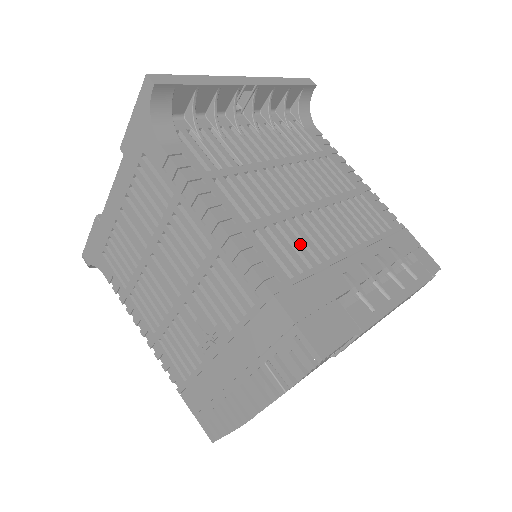
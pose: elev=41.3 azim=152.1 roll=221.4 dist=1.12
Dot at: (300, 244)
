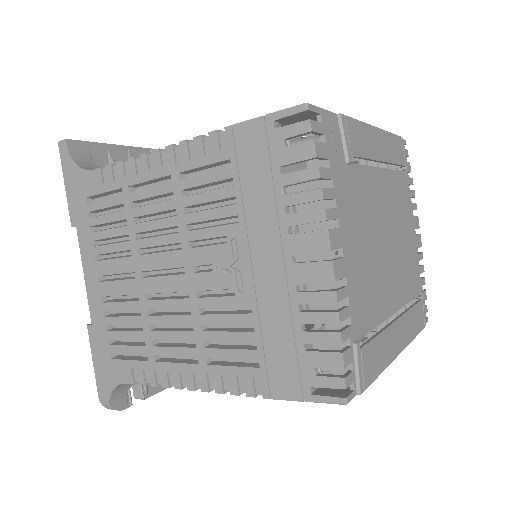
Dot at: occluded
